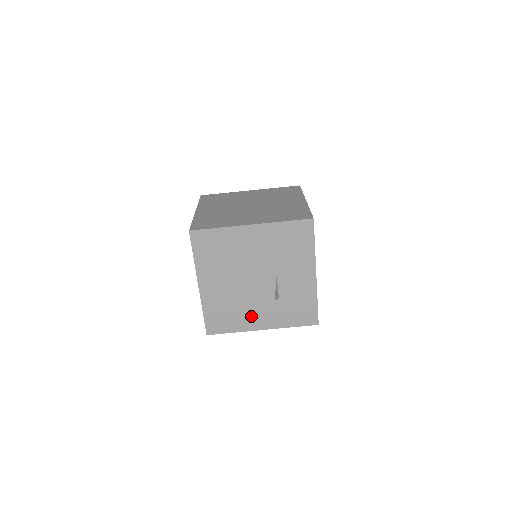
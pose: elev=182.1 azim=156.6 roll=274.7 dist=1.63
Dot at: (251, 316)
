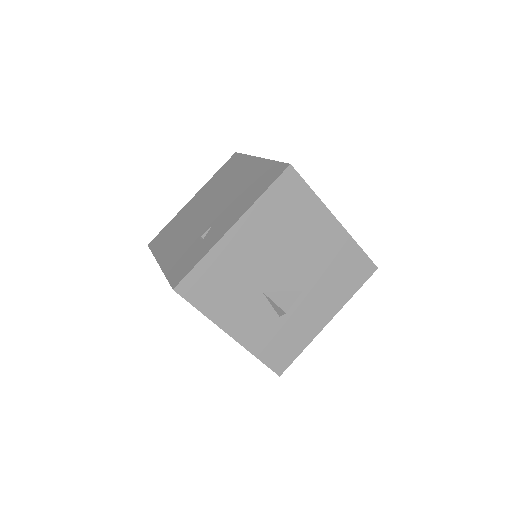
Dot at: (238, 310)
